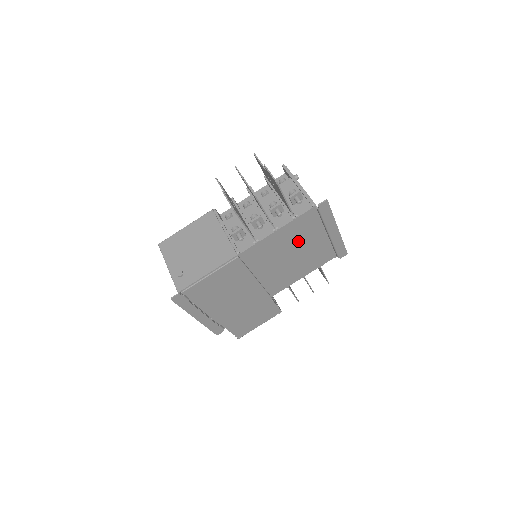
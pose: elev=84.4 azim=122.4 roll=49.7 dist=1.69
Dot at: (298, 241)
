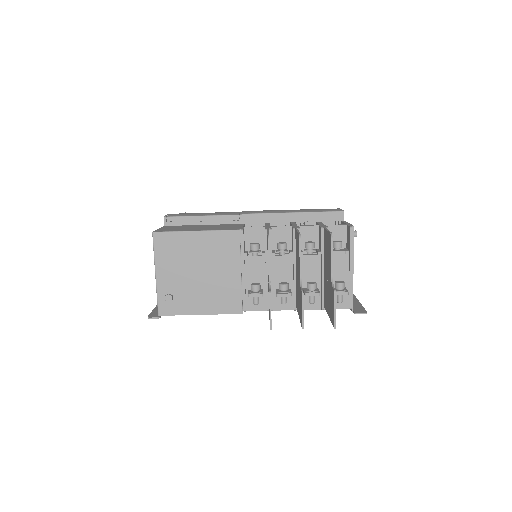
Dot at: occluded
